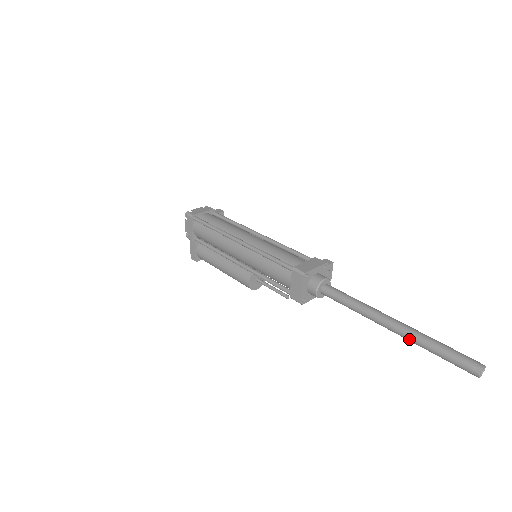
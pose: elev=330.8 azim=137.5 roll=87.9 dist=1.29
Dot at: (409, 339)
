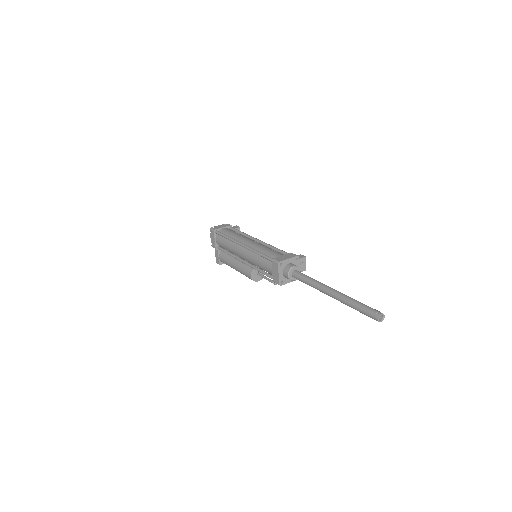
Dot at: (341, 301)
